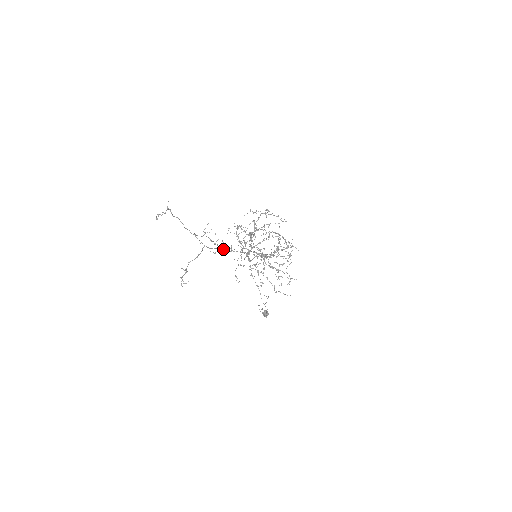
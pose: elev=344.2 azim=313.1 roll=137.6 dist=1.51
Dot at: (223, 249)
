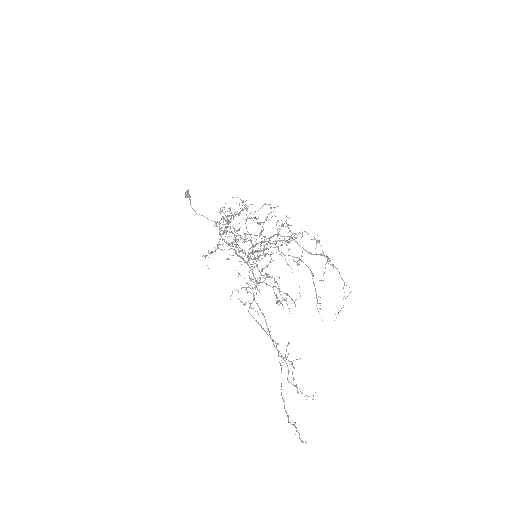
Dot at: (250, 307)
